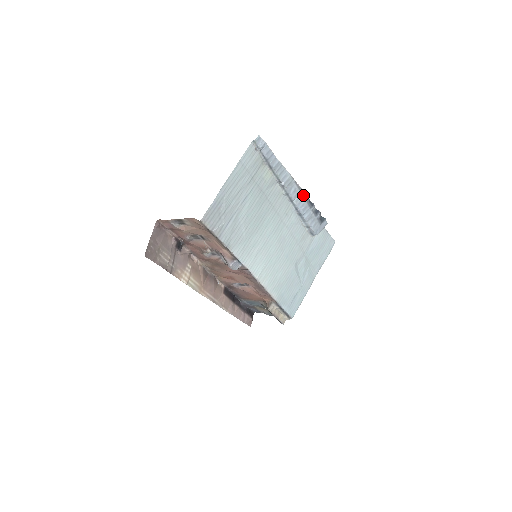
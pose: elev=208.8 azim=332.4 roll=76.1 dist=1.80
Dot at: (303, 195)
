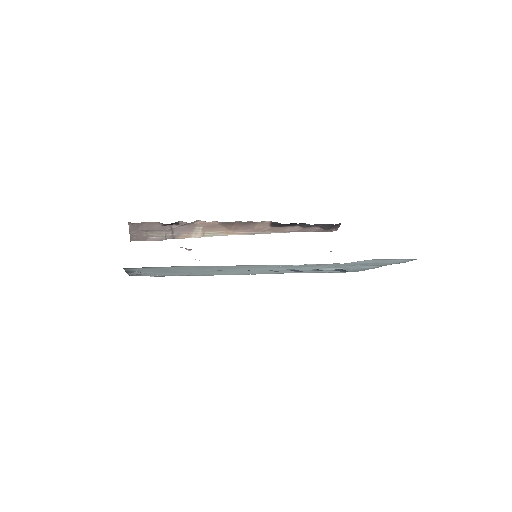
Dot at: (271, 270)
